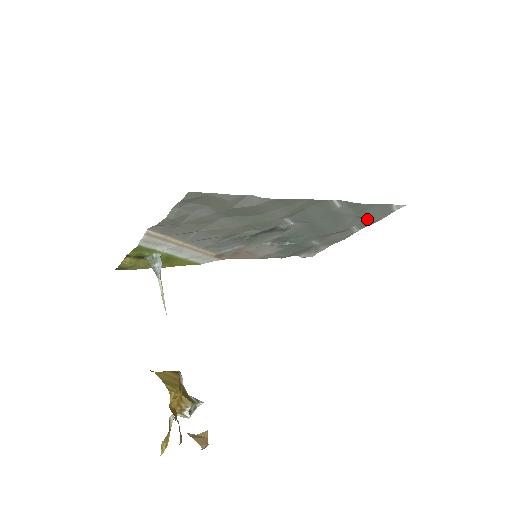
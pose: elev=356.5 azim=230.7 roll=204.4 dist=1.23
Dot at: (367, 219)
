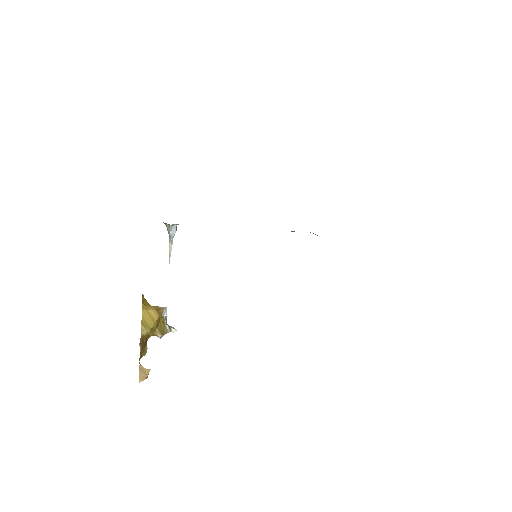
Dot at: occluded
